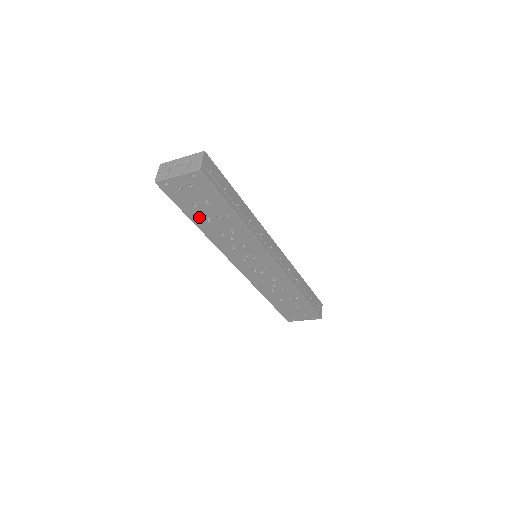
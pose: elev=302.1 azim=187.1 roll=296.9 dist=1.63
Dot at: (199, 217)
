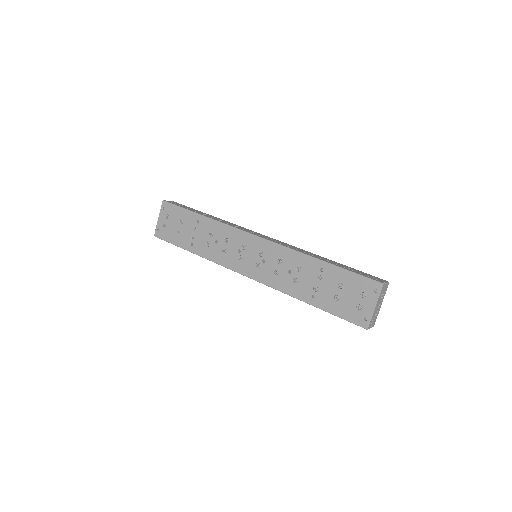
Dot at: (188, 242)
